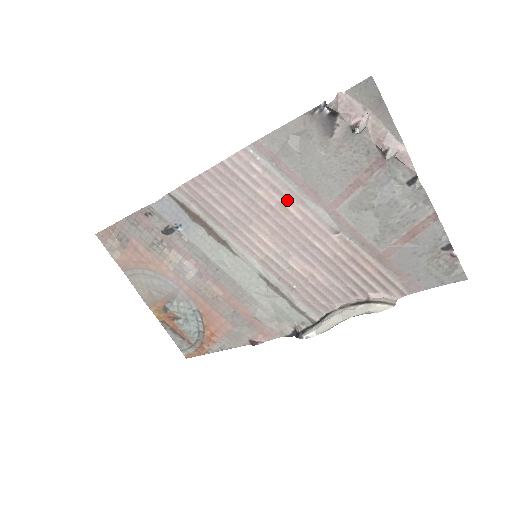
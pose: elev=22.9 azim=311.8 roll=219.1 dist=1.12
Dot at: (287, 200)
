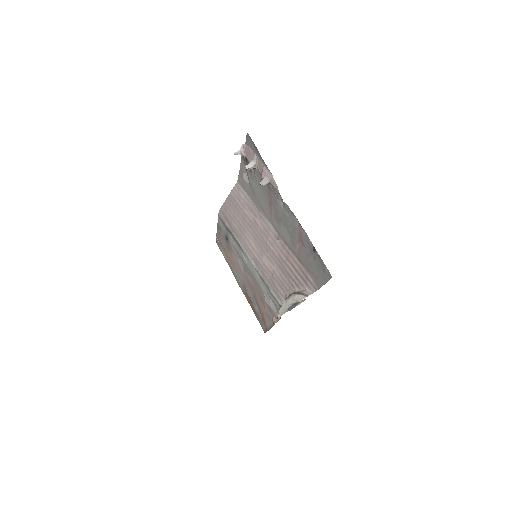
Dot at: (256, 216)
